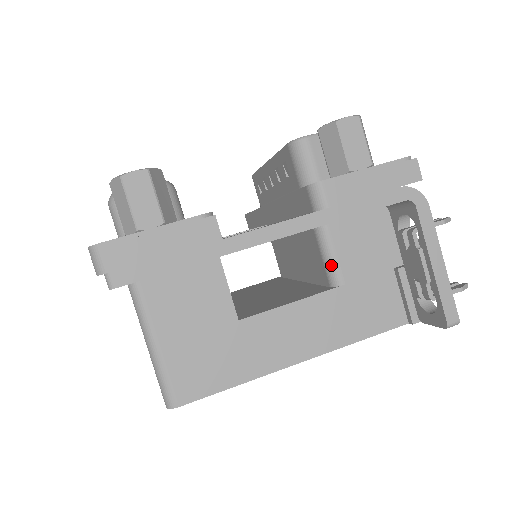
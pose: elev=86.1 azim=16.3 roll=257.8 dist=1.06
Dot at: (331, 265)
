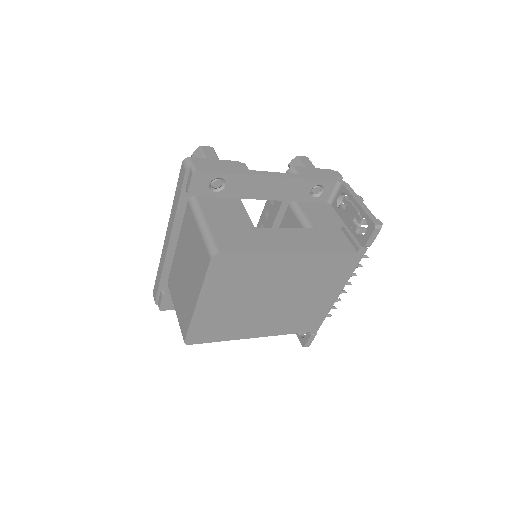
Dot at: (305, 221)
